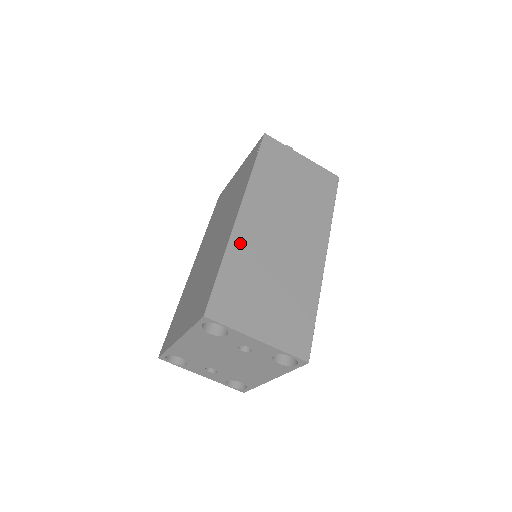
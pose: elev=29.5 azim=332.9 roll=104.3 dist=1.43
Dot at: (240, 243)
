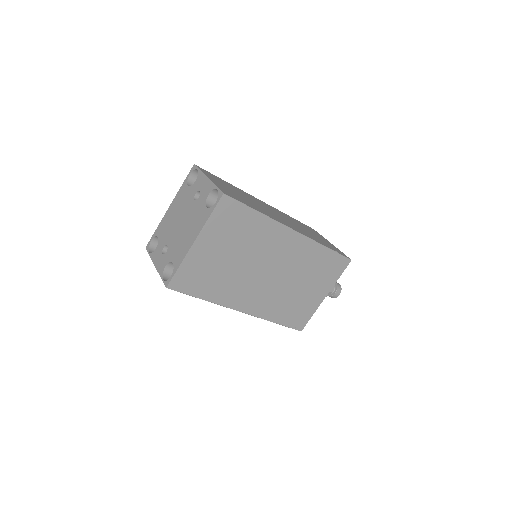
Dot at: (246, 193)
